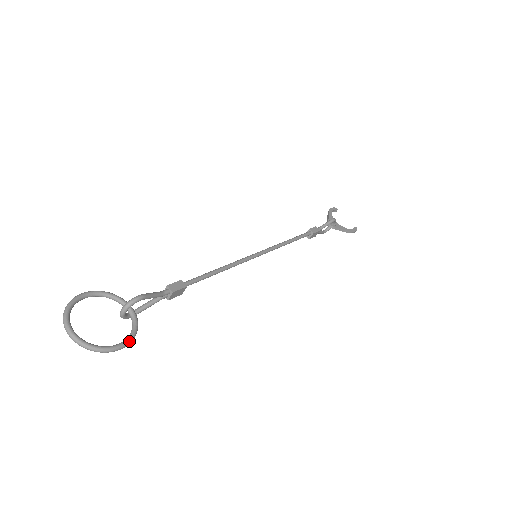
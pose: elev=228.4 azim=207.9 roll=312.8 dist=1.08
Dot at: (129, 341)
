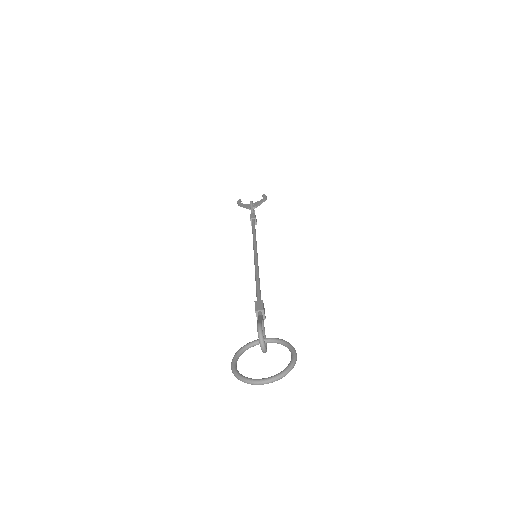
Dot at: (293, 347)
